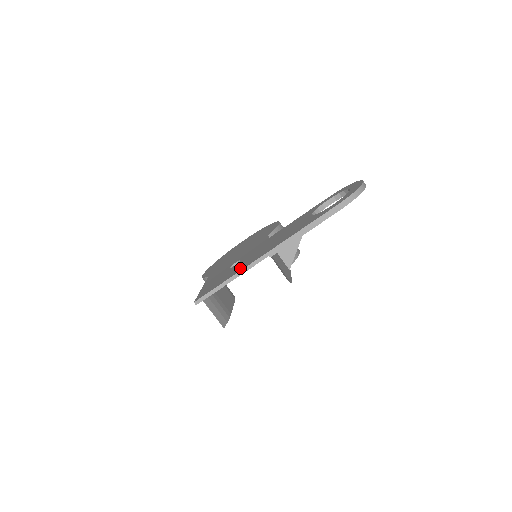
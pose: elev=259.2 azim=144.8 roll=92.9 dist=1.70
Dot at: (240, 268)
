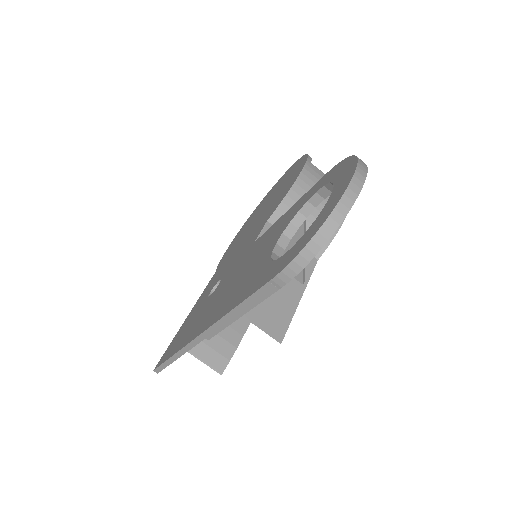
Dot at: (188, 335)
